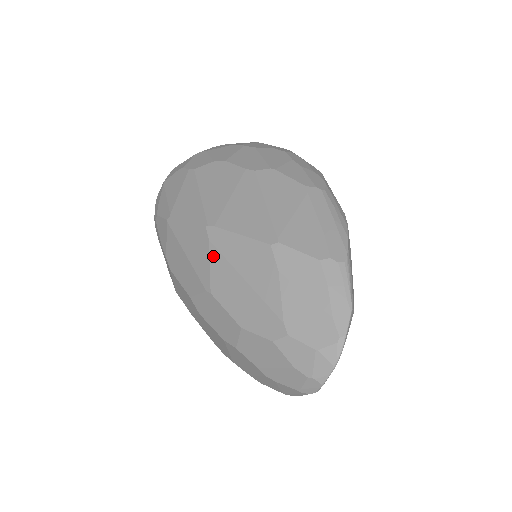
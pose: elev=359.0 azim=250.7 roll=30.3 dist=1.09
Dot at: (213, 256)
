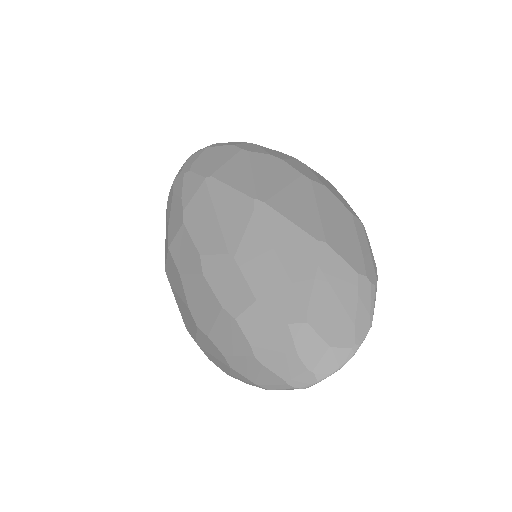
Dot at: (252, 226)
